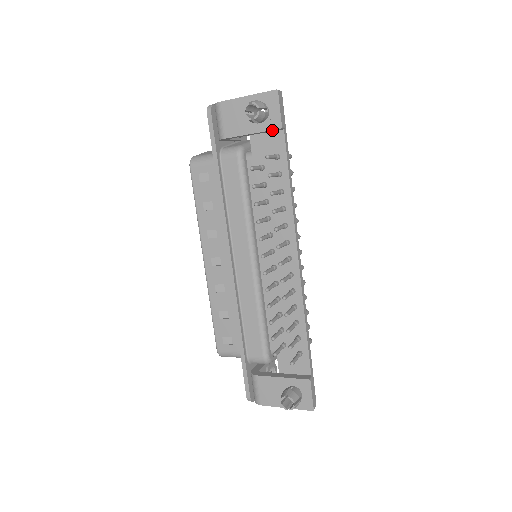
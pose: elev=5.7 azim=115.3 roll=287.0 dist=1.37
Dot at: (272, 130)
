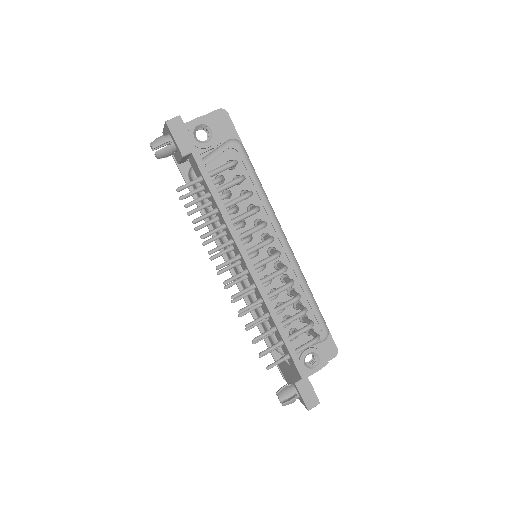
Dot at: (184, 157)
